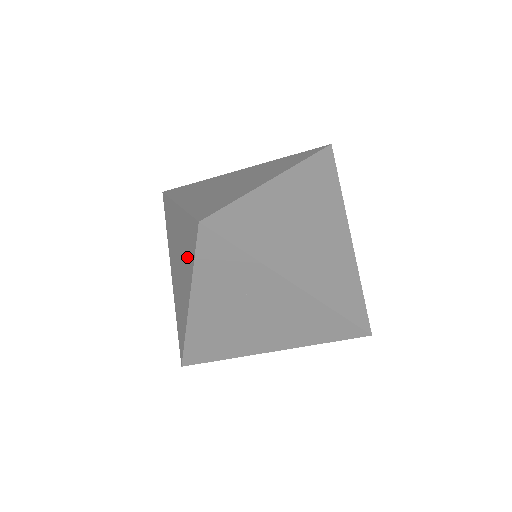
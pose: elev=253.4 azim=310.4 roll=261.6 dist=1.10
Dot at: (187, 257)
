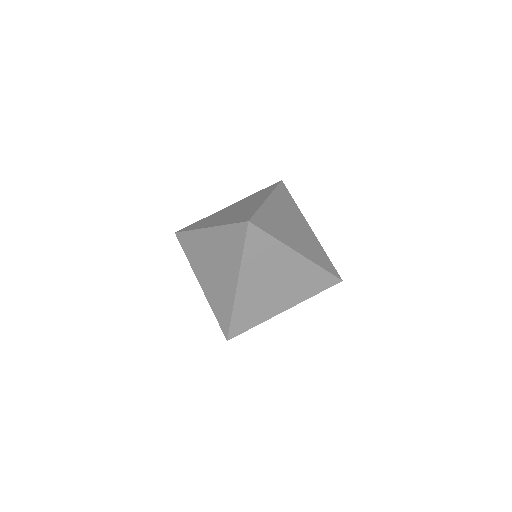
Dot at: (231, 253)
